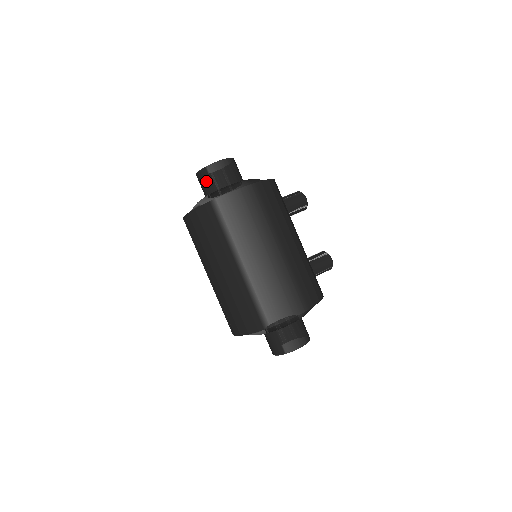
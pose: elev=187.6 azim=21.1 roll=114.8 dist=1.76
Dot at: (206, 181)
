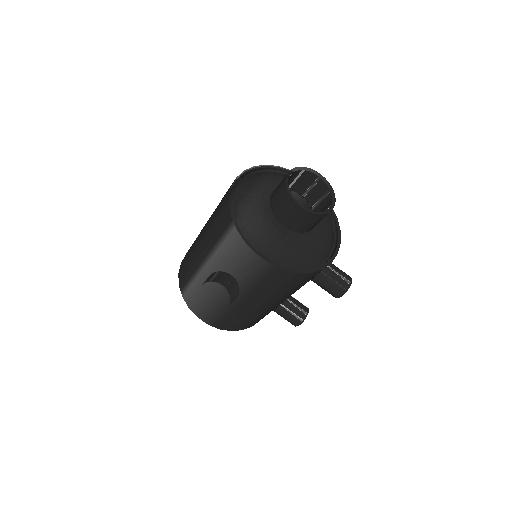
Dot at: (278, 192)
